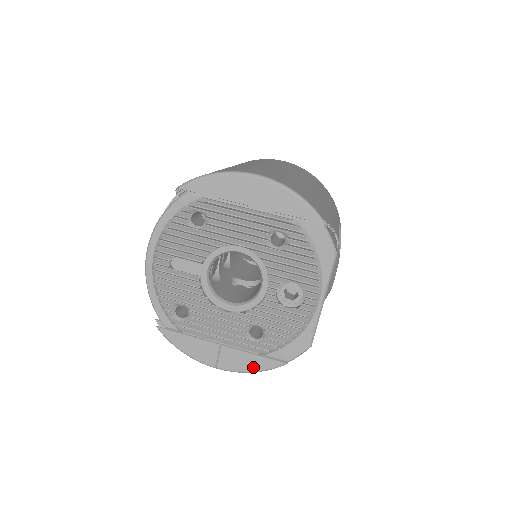
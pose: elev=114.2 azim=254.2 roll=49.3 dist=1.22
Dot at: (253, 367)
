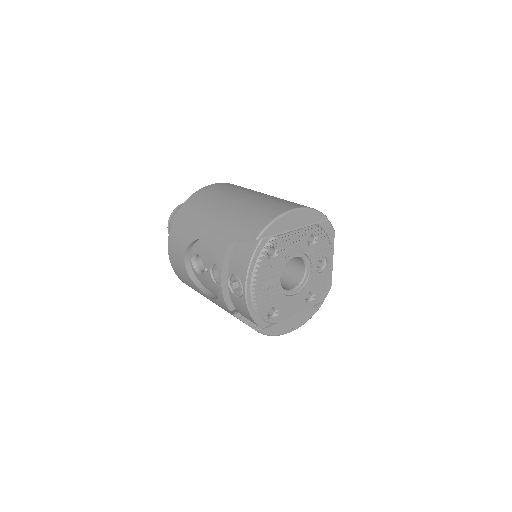
Dot at: (310, 316)
